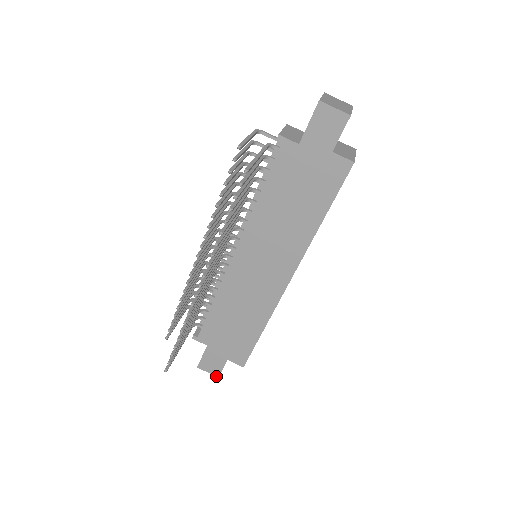
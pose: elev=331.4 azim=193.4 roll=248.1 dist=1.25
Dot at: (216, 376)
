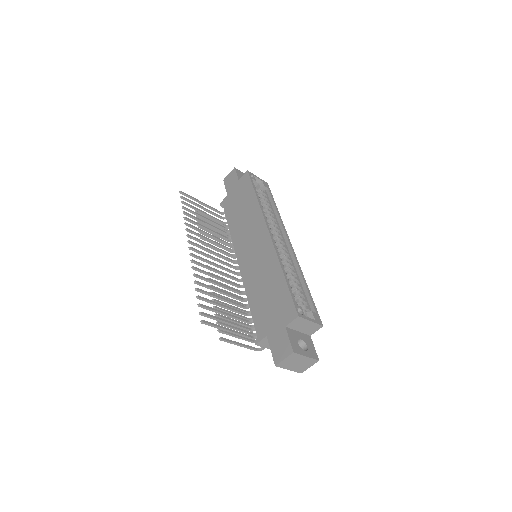
Dot at: (291, 354)
